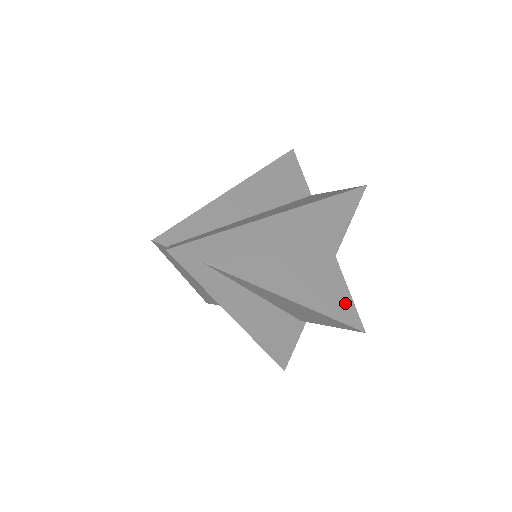
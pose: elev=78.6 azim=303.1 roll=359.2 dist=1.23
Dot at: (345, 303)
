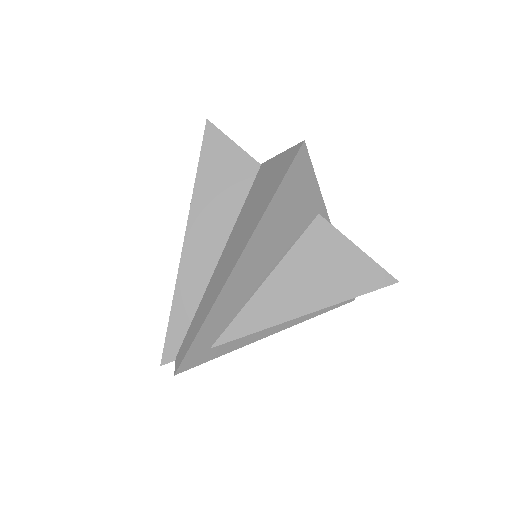
Dot at: (362, 268)
